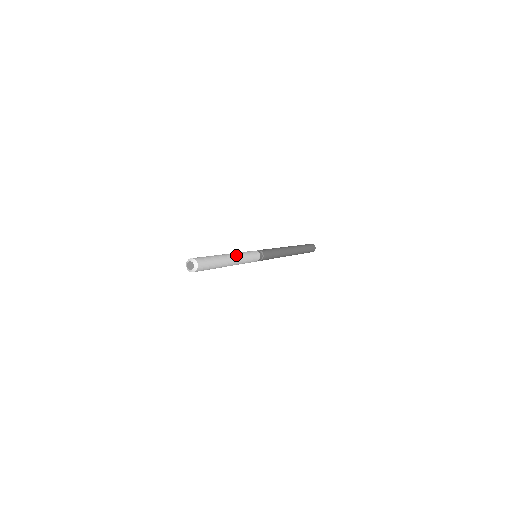
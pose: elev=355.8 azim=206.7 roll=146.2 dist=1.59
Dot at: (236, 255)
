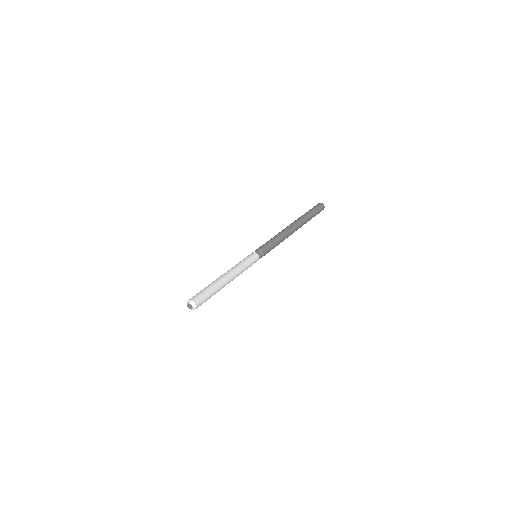
Dot at: (231, 270)
